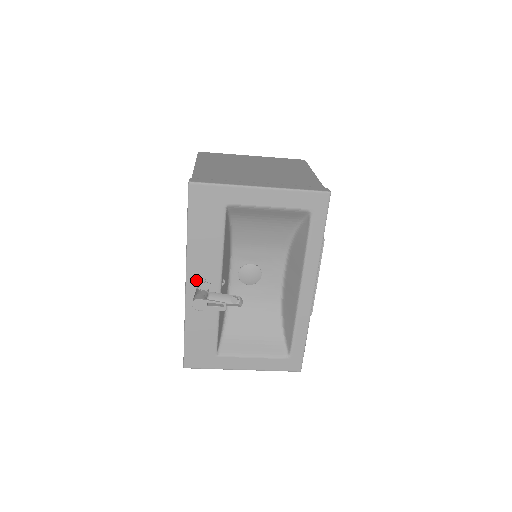
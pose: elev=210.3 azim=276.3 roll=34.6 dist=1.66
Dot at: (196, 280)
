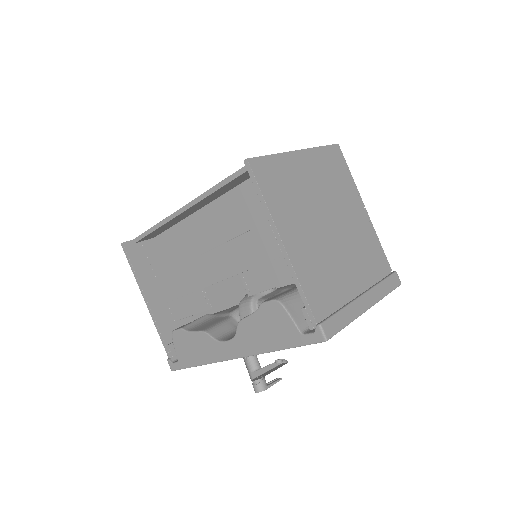
Dot at: occluded
